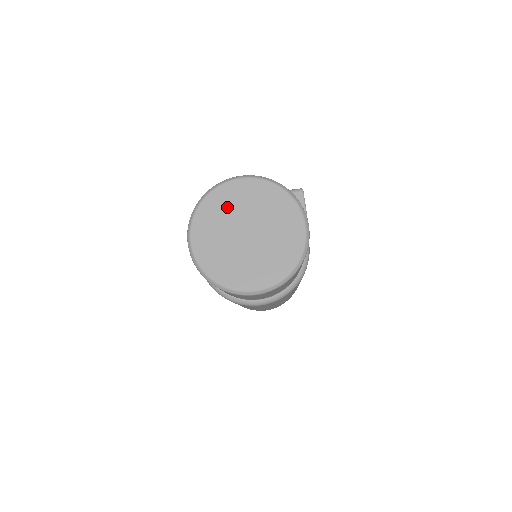
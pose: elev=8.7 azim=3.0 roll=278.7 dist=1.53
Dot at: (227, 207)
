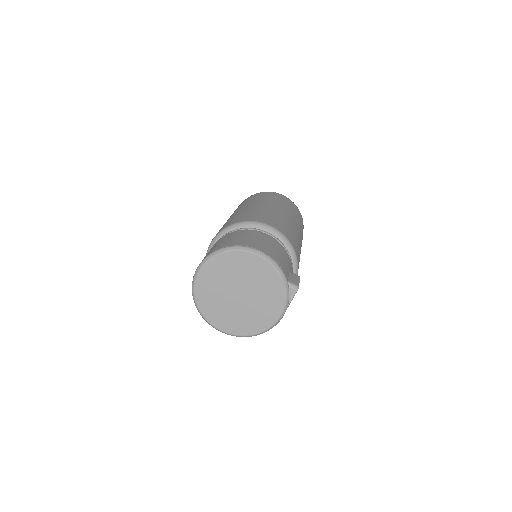
Dot at: (237, 269)
